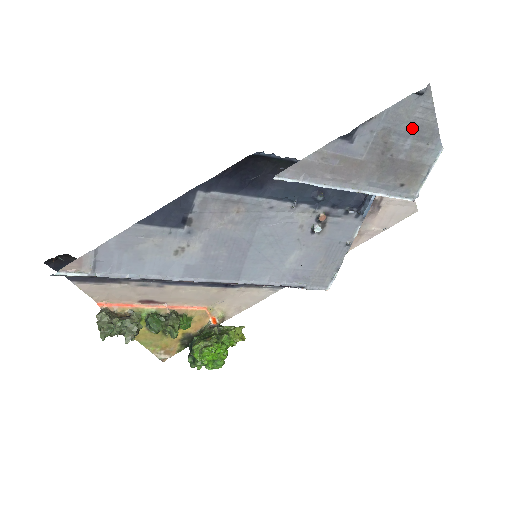
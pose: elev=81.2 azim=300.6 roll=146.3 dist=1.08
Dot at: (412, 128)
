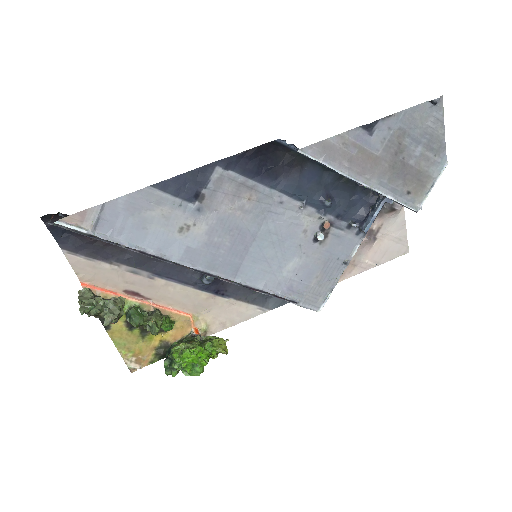
Dot at: (424, 135)
